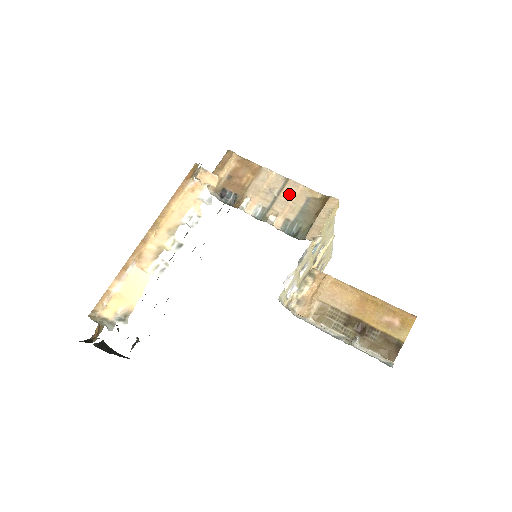
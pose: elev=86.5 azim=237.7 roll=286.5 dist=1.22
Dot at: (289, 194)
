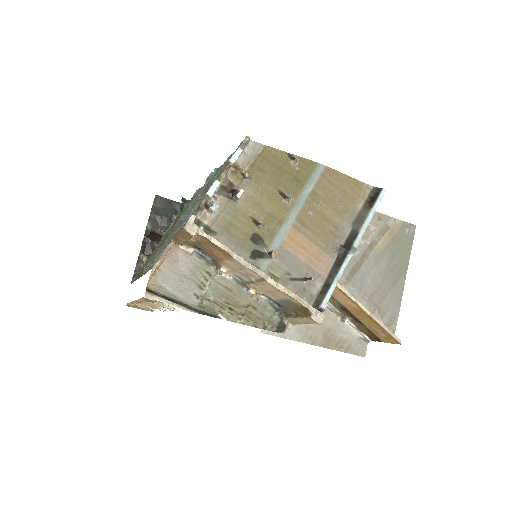
Dot at: (268, 288)
